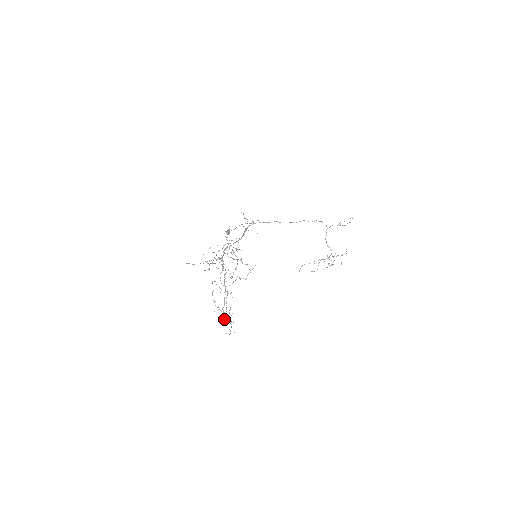
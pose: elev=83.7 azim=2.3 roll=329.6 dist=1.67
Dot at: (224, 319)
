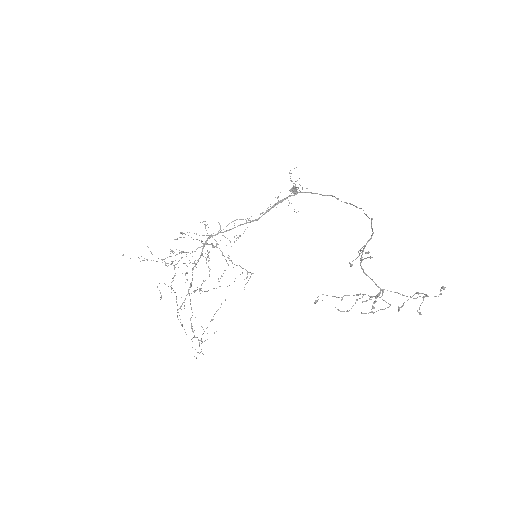
Dot at: (203, 329)
